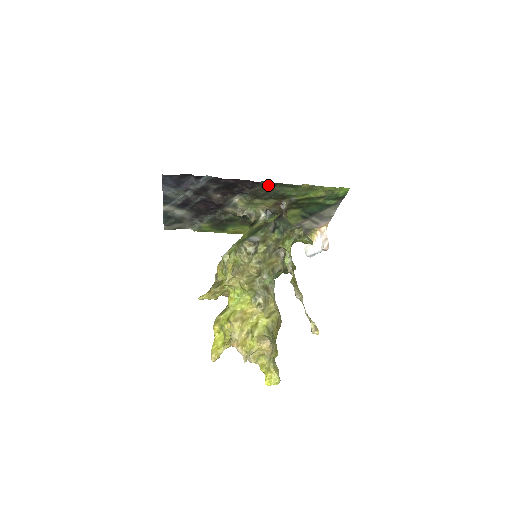
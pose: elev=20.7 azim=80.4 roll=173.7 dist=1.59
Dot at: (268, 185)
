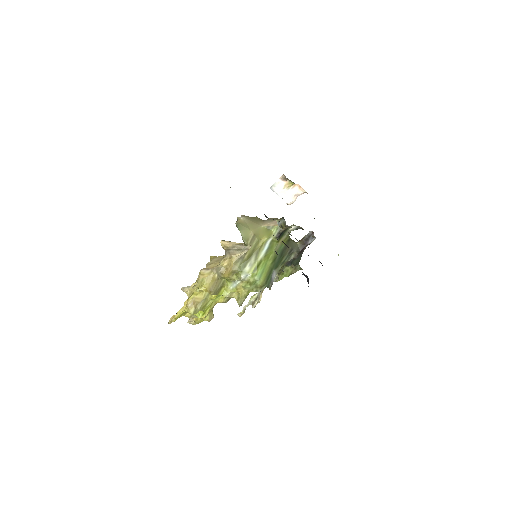
Dot at: occluded
